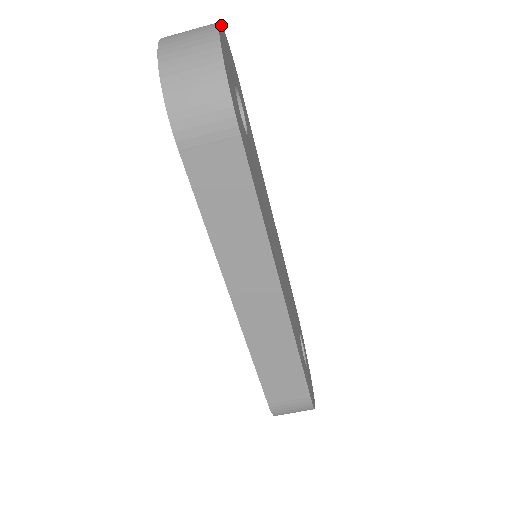
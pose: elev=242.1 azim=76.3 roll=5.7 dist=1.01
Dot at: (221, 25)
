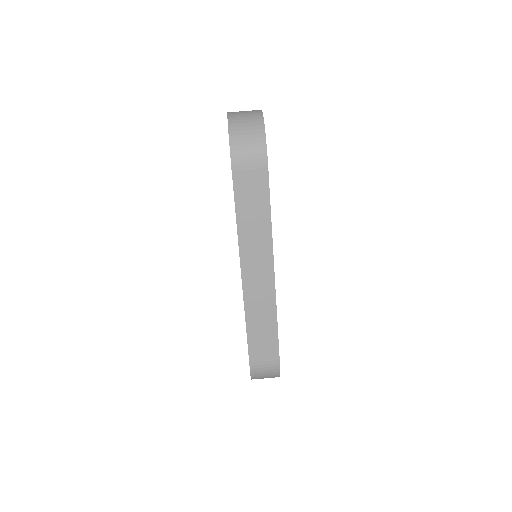
Dot at: occluded
